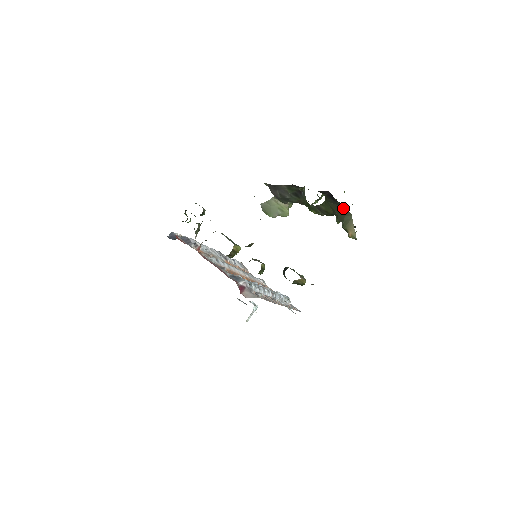
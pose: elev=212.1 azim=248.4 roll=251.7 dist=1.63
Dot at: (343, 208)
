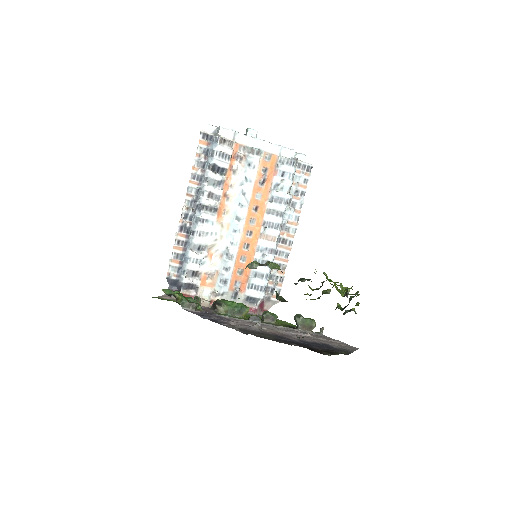
Dot at: occluded
